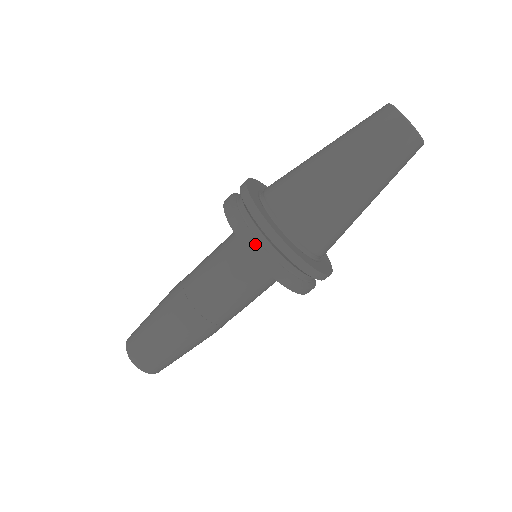
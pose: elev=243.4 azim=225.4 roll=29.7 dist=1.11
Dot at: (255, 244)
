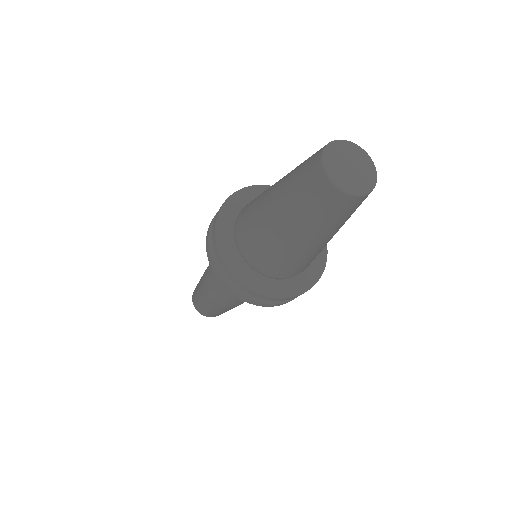
Dot at: (276, 303)
